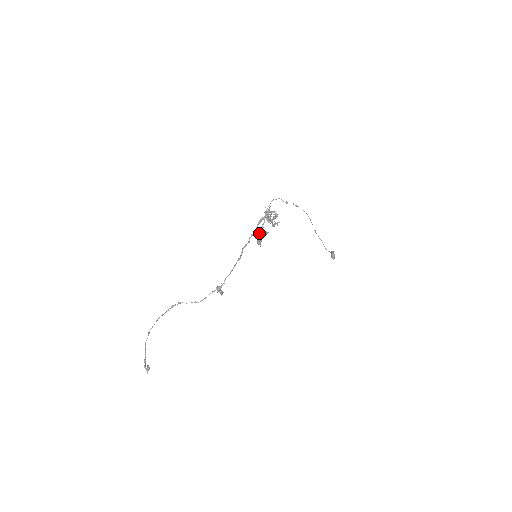
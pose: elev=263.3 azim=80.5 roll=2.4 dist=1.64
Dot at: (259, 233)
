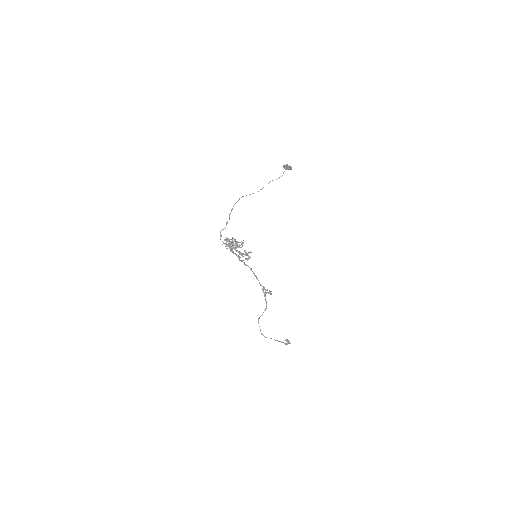
Dot at: (240, 253)
